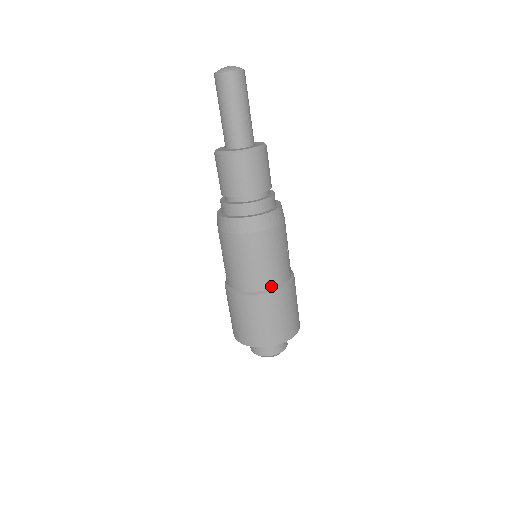
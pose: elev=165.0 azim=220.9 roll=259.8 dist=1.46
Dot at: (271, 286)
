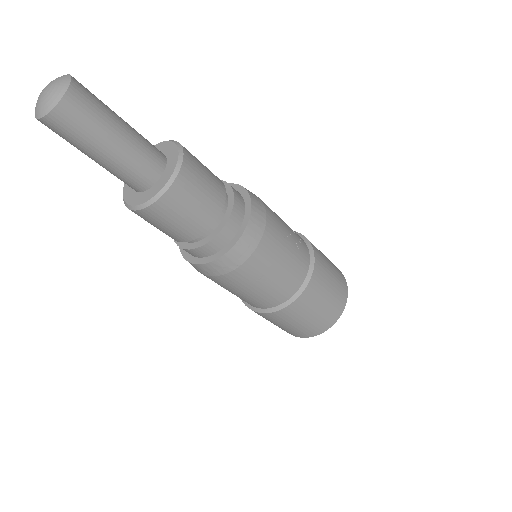
Dot at: (252, 305)
